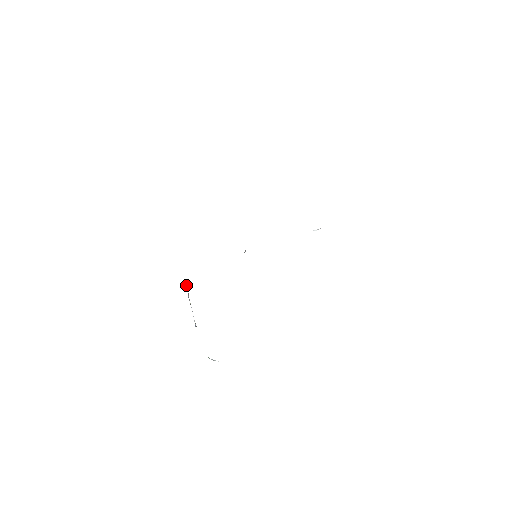
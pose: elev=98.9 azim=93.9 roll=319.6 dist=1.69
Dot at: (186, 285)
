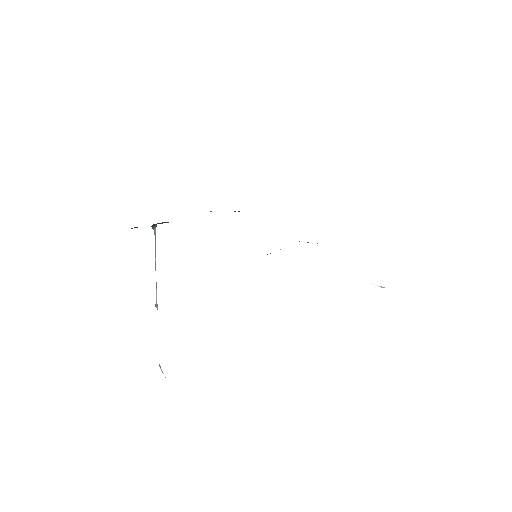
Dot at: (155, 235)
